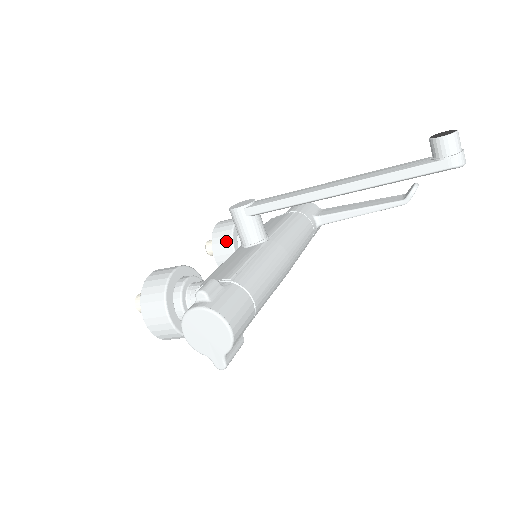
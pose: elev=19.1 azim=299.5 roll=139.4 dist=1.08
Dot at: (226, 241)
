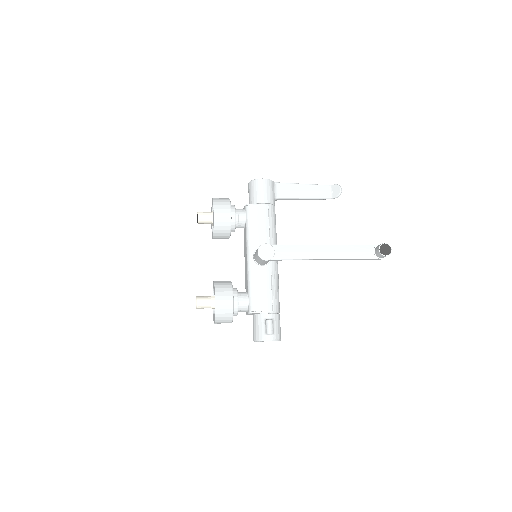
Dot at: (226, 233)
